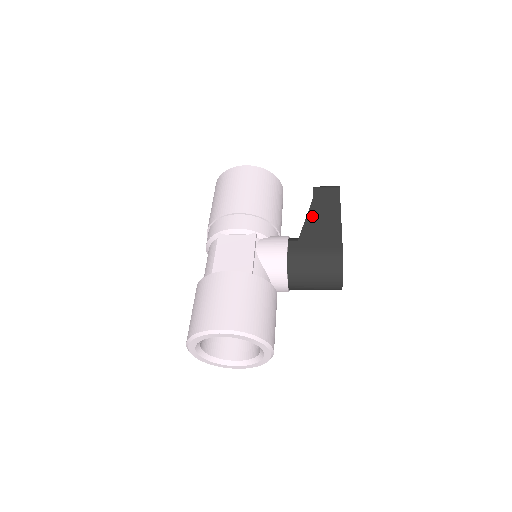
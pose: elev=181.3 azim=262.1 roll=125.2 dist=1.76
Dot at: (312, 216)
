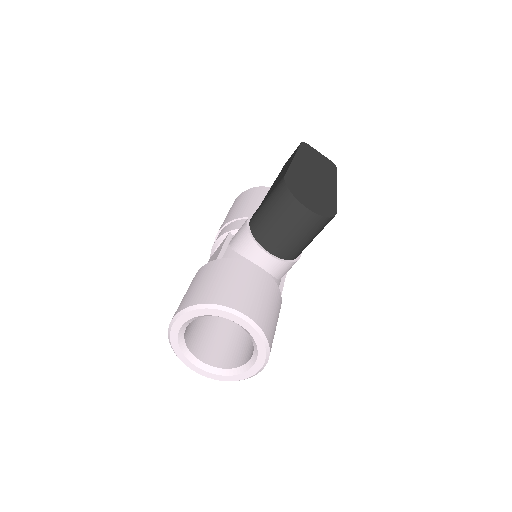
Dot at: (275, 181)
